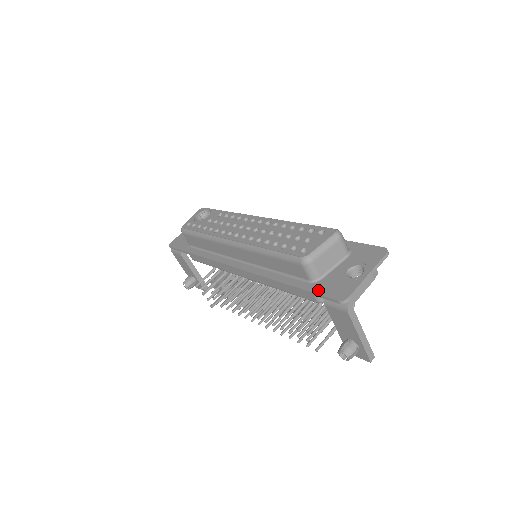
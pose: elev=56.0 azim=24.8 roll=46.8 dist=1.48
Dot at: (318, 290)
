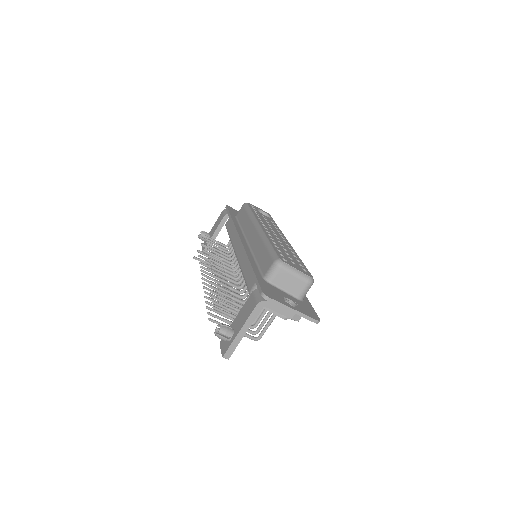
Dot at: (261, 281)
